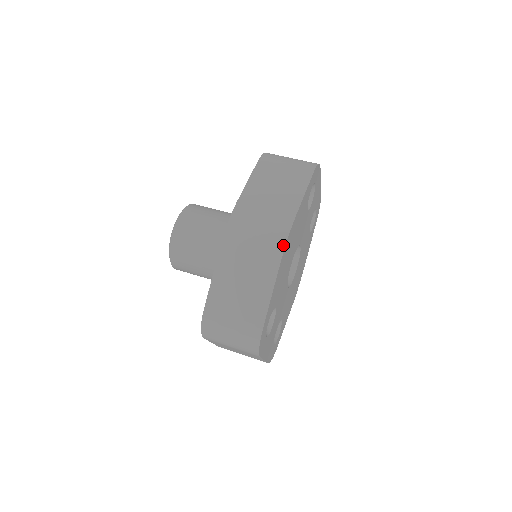
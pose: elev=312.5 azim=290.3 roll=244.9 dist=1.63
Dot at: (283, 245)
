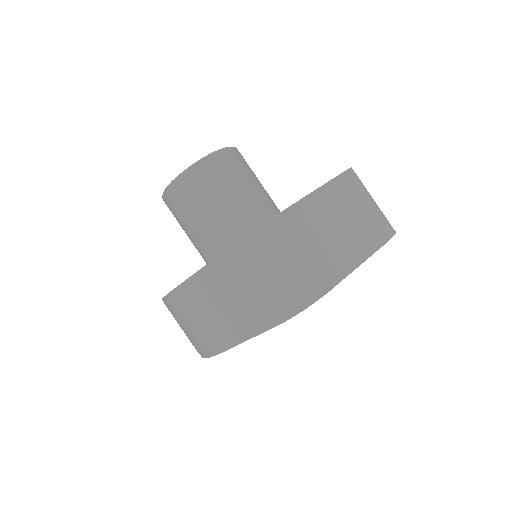
Dot at: (205, 356)
